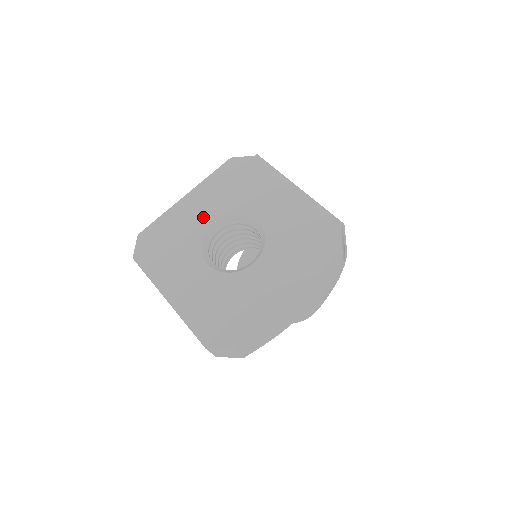
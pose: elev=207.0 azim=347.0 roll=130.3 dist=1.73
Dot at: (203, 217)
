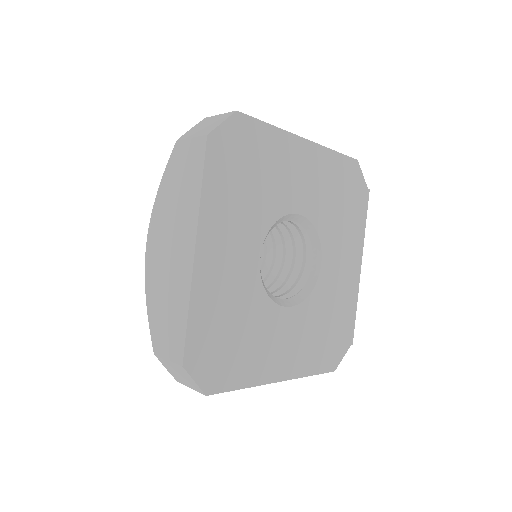
Dot at: (298, 192)
